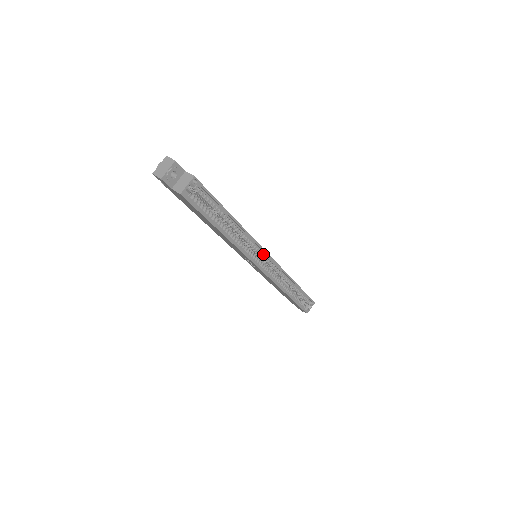
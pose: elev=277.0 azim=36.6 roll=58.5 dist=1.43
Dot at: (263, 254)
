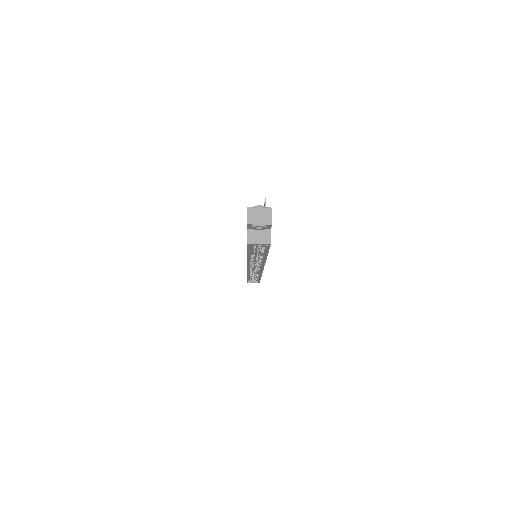
Dot at: (260, 266)
